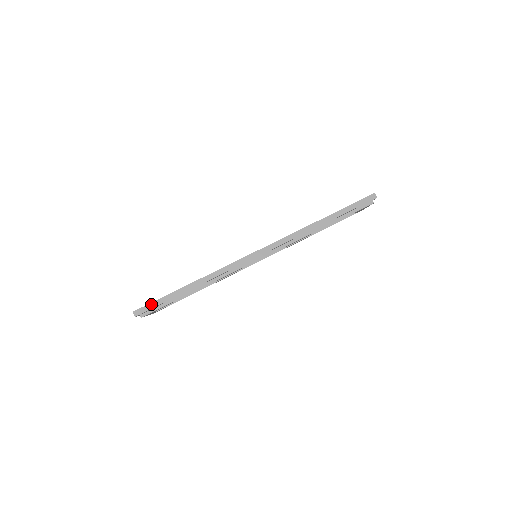
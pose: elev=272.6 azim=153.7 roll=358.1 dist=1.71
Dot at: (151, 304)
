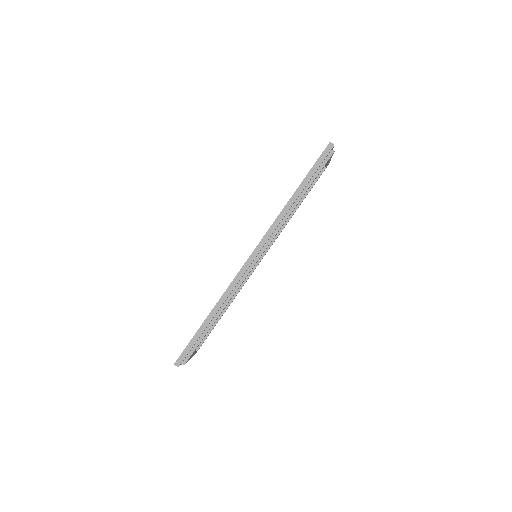
Dot at: (186, 349)
